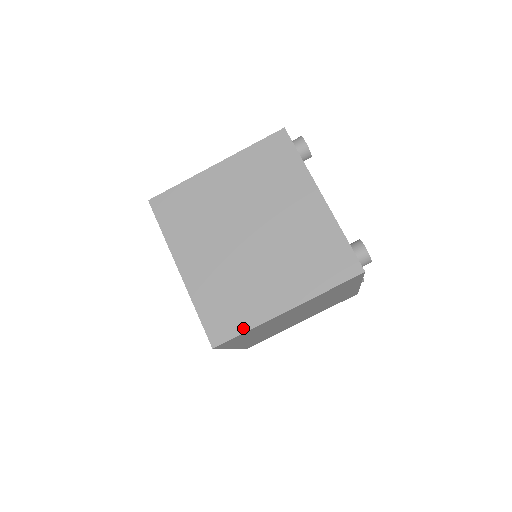
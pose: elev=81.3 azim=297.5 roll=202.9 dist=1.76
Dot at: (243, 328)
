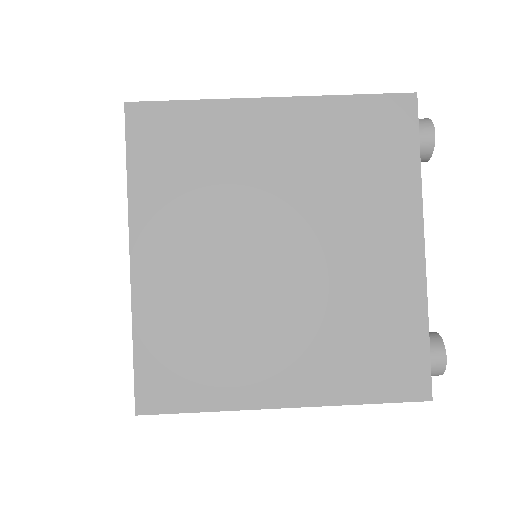
Dot at: (190, 103)
